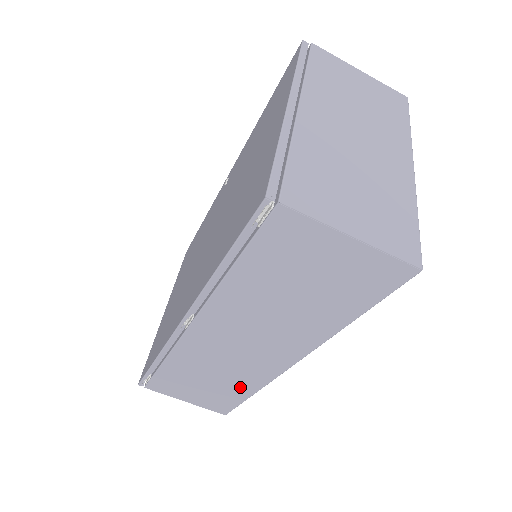
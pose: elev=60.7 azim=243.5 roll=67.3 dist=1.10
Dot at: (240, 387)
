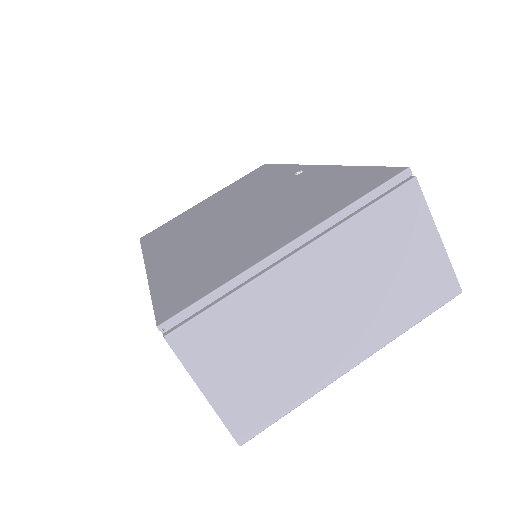
Dot at: occluded
